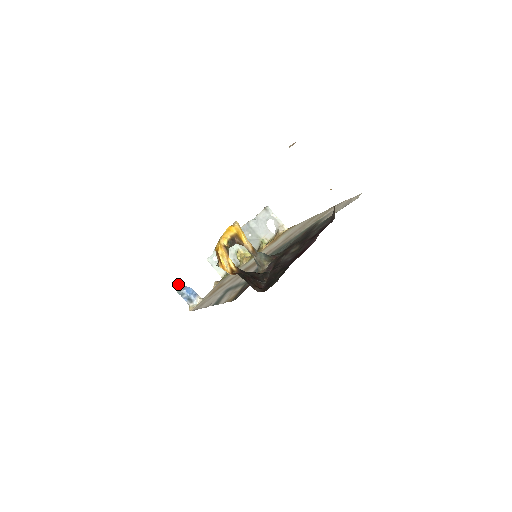
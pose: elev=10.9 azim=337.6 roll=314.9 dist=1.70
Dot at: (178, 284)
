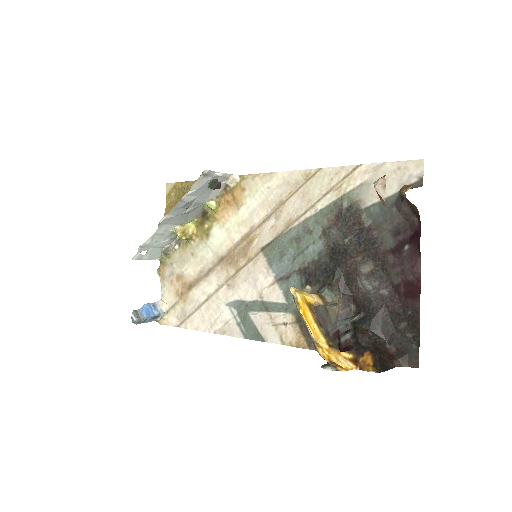
Dot at: (132, 317)
